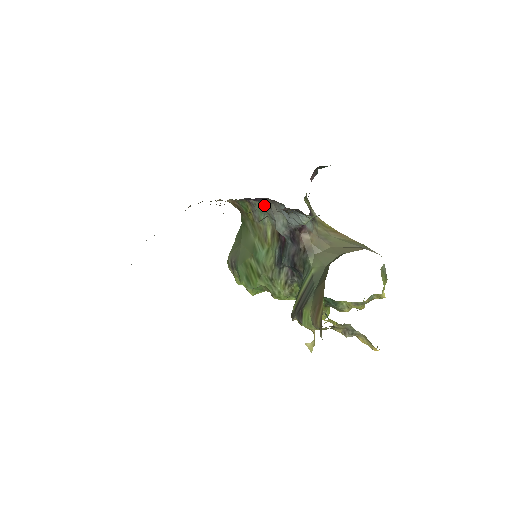
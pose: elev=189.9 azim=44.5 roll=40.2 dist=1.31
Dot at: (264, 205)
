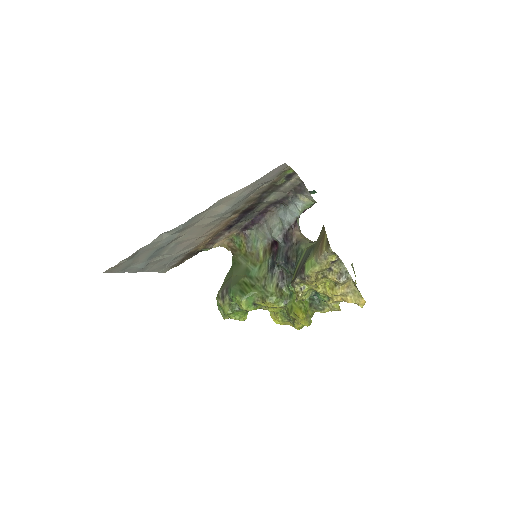
Dot at: (260, 228)
